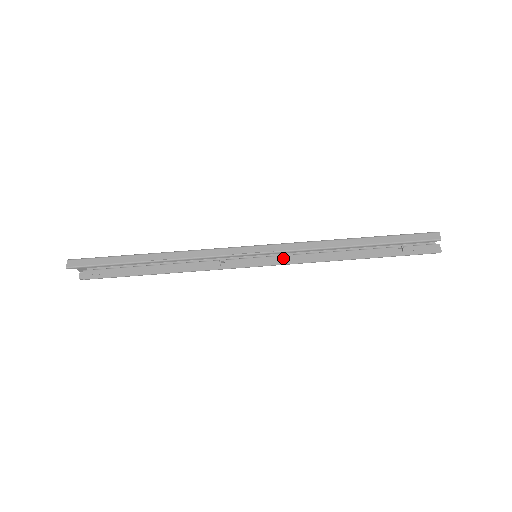
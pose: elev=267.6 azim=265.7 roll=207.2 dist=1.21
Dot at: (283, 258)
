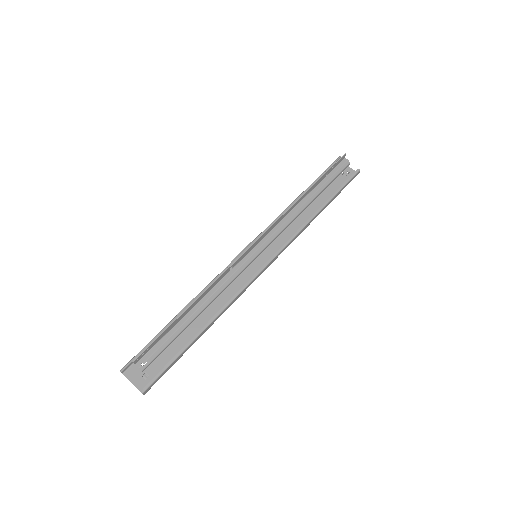
Dot at: (266, 233)
